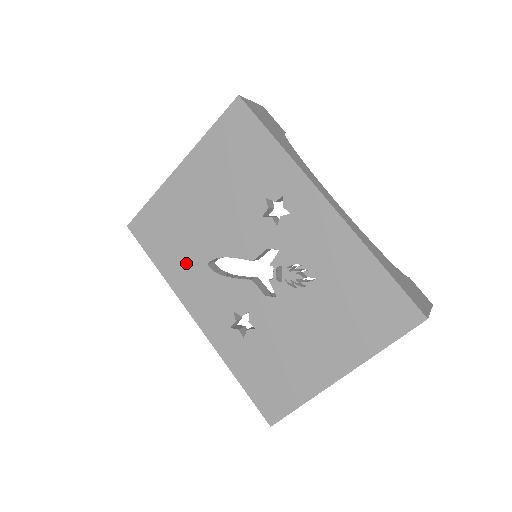
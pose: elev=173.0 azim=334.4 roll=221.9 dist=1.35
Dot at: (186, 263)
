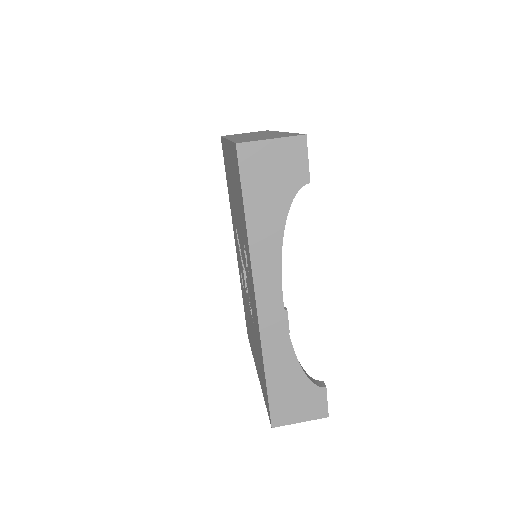
Dot at: occluded
